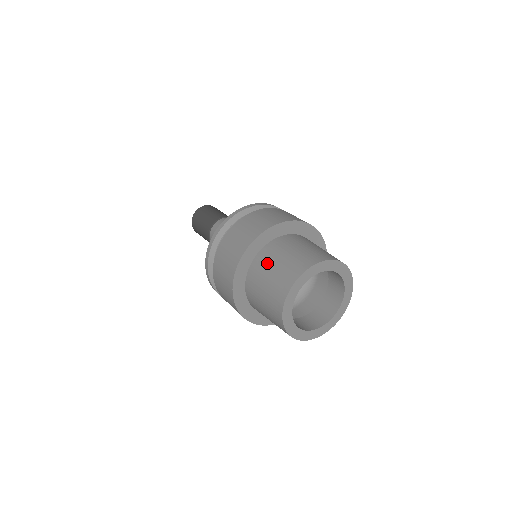
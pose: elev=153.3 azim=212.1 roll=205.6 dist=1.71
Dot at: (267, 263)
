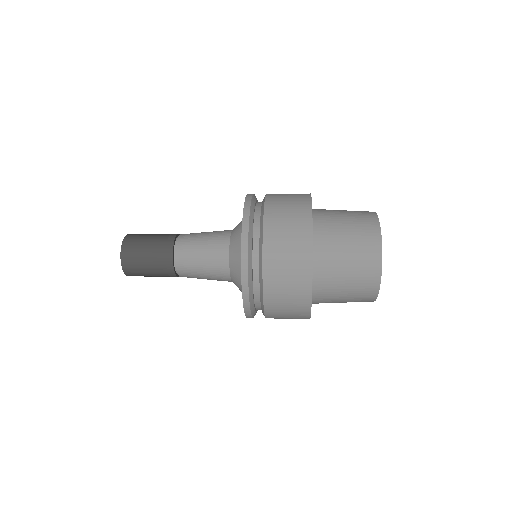
Dot at: (333, 219)
